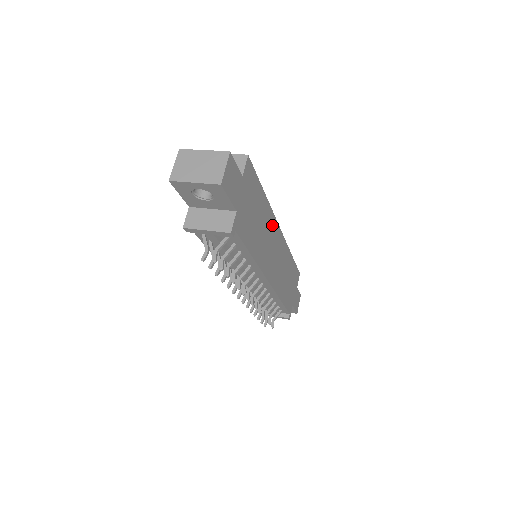
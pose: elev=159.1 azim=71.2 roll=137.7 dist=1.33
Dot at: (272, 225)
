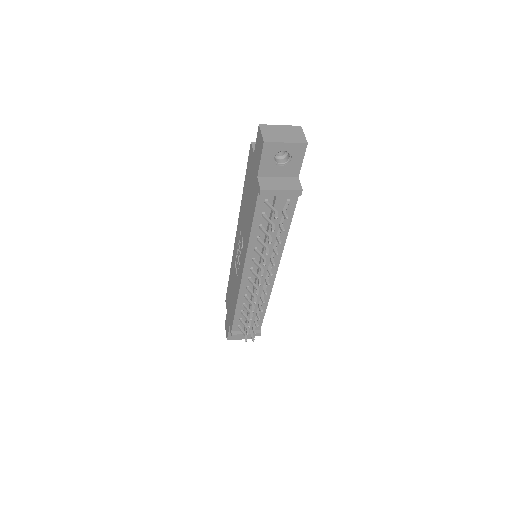
Dot at: occluded
